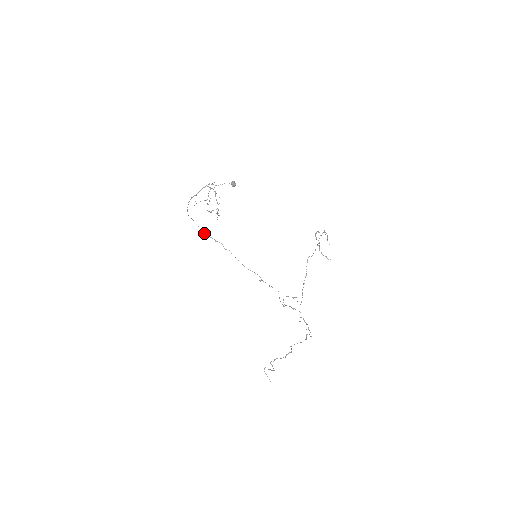
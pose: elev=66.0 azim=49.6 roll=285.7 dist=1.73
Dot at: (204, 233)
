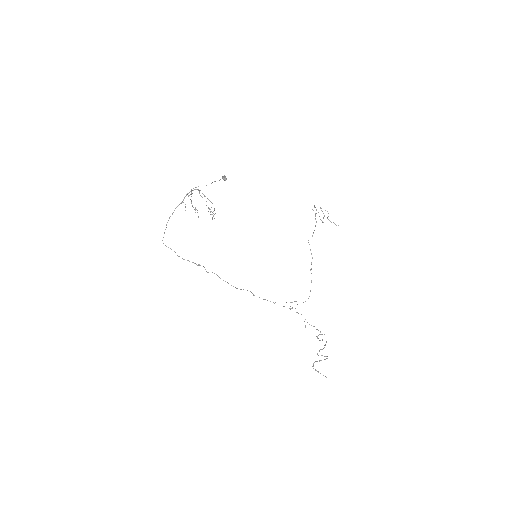
Dot at: occluded
